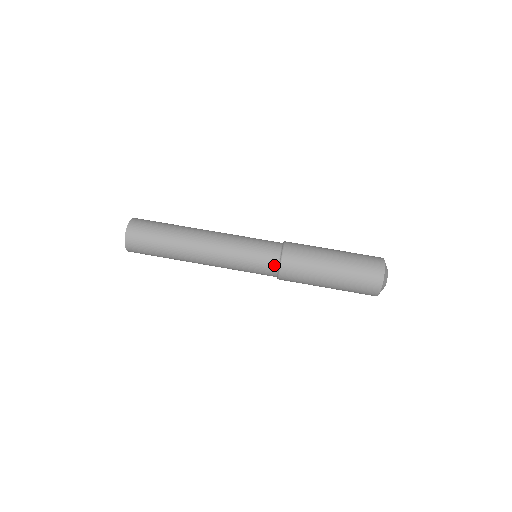
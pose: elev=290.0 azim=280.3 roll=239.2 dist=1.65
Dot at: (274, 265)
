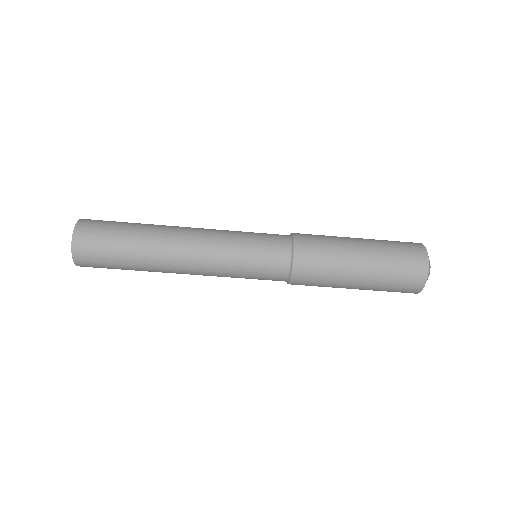
Dot at: (281, 280)
